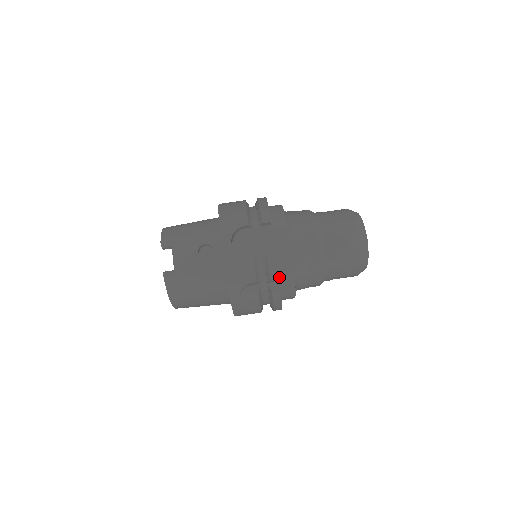
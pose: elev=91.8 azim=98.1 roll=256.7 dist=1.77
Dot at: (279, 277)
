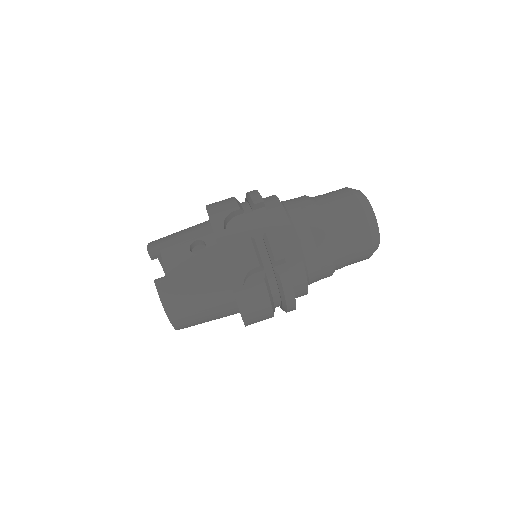
Dot at: (284, 256)
